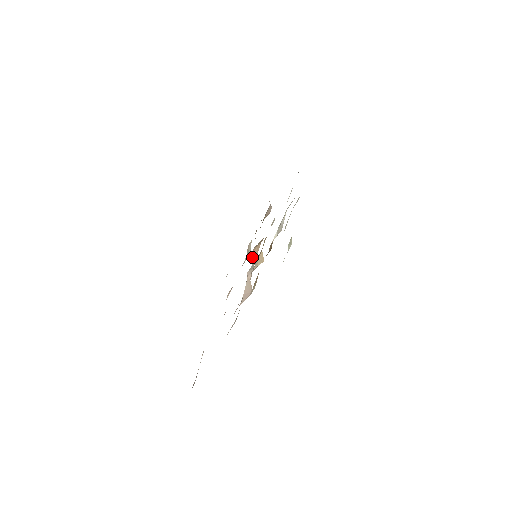
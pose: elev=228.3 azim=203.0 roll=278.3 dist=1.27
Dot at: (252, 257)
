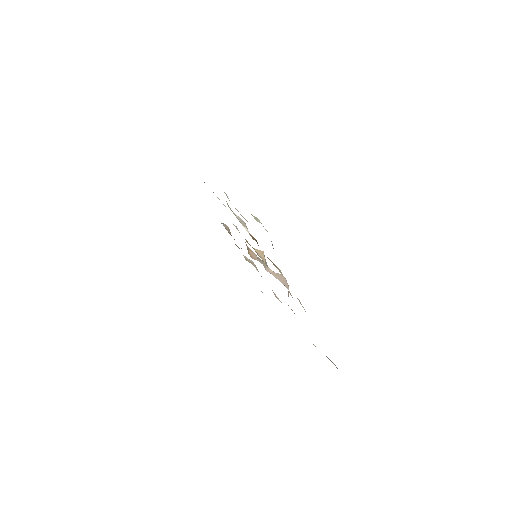
Dot at: occluded
